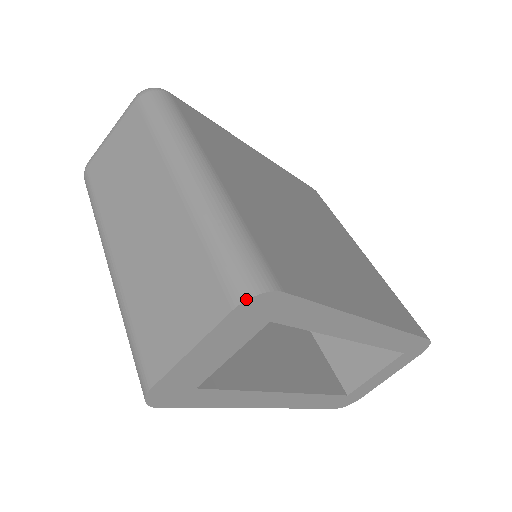
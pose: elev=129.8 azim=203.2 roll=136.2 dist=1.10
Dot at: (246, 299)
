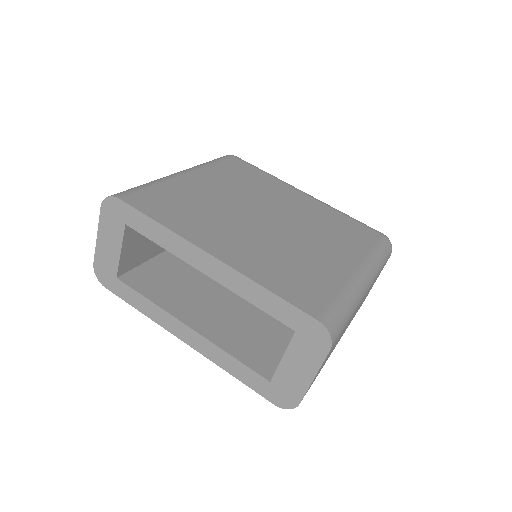
Dot at: (103, 200)
